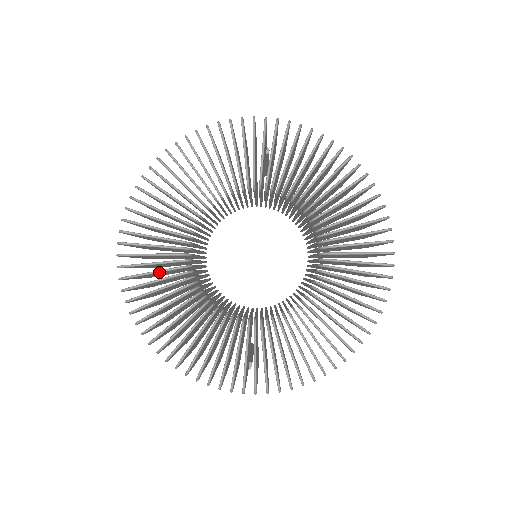
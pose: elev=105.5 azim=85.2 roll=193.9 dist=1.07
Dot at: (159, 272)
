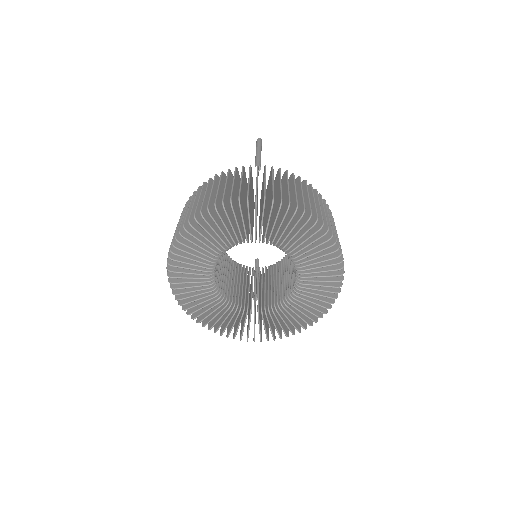
Dot at: occluded
